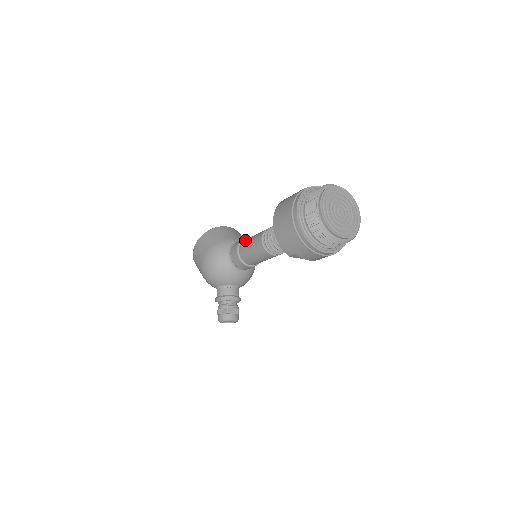
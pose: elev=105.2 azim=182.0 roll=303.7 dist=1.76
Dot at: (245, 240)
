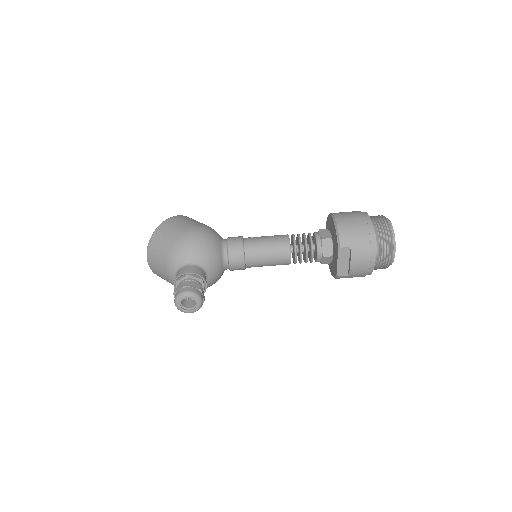
Dot at: occluded
